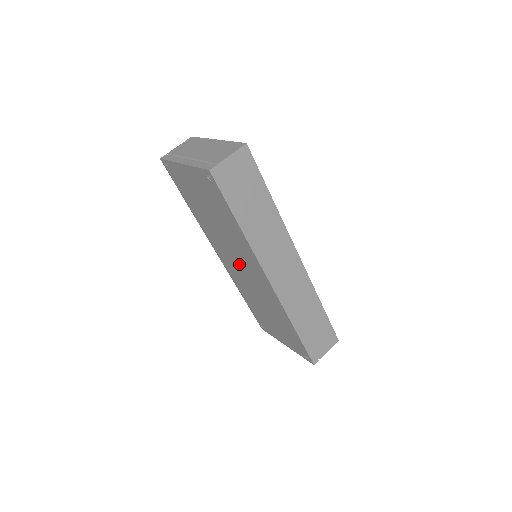
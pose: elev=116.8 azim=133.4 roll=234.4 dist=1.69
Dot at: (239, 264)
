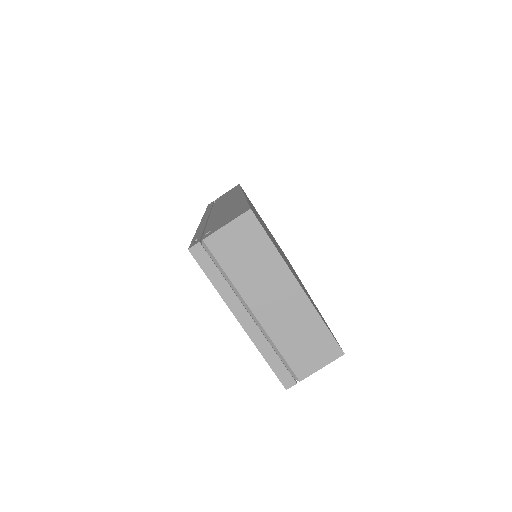
Dot at: occluded
